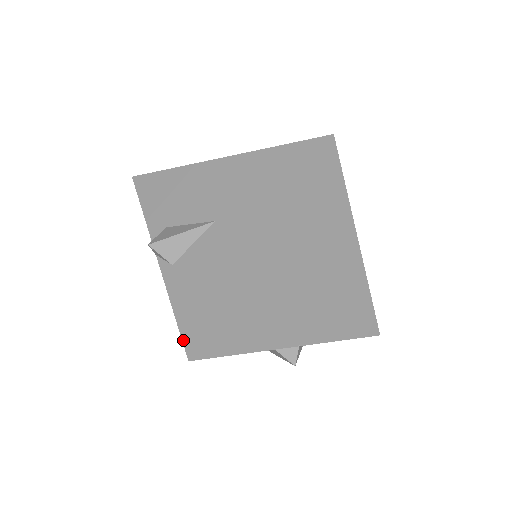
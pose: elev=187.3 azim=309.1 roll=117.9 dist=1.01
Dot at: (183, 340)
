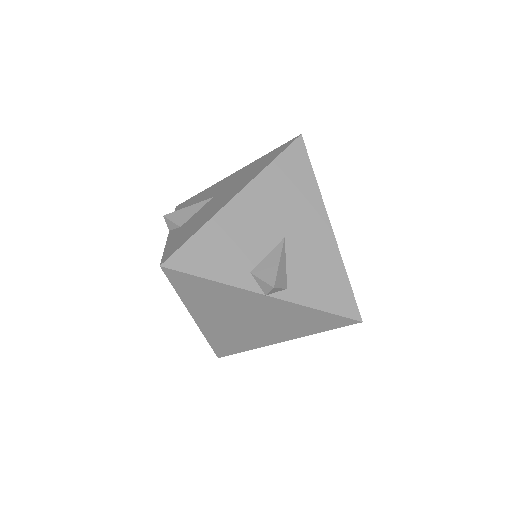
Dot at: (347, 317)
